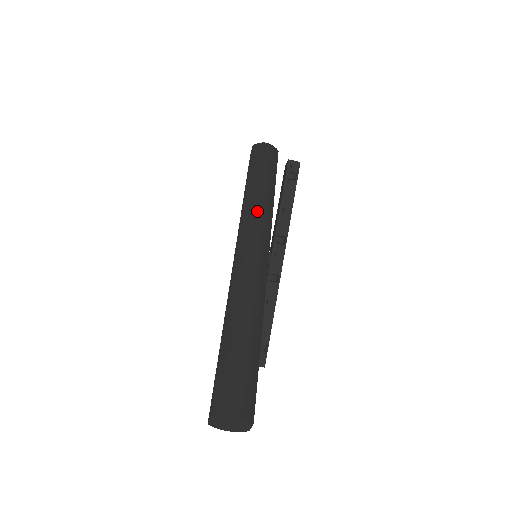
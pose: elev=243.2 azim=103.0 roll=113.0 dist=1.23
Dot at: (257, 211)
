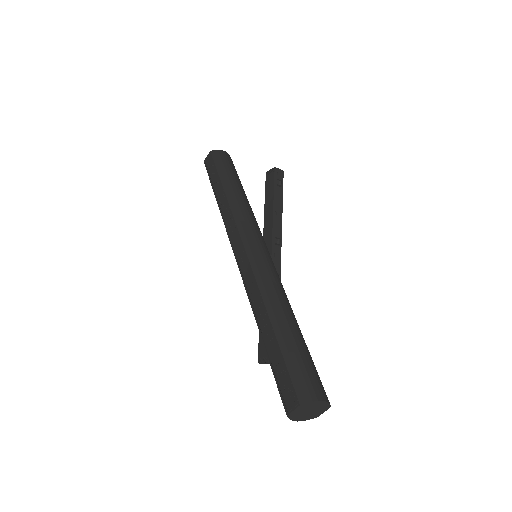
Dot at: (248, 213)
